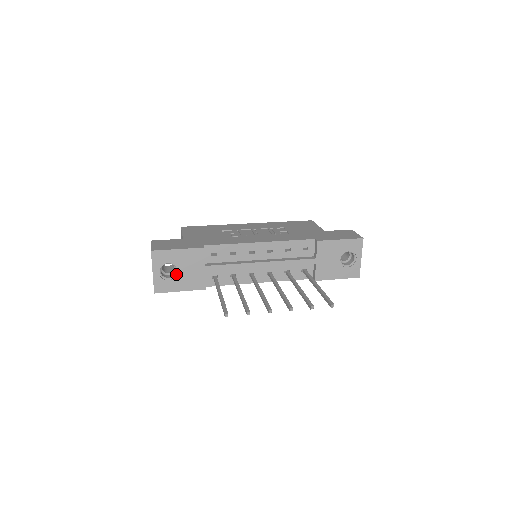
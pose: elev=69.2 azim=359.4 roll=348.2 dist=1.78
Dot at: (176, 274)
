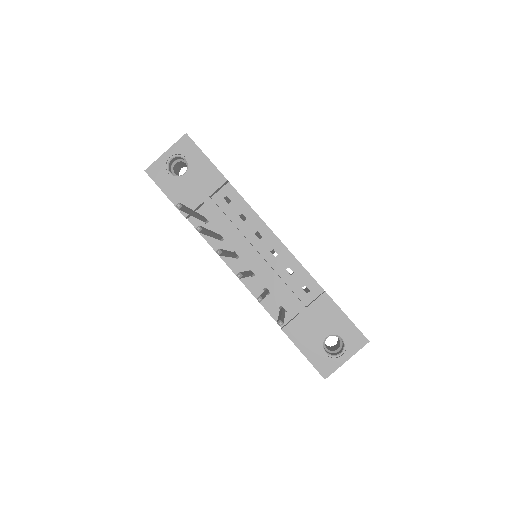
Dot at: (180, 176)
